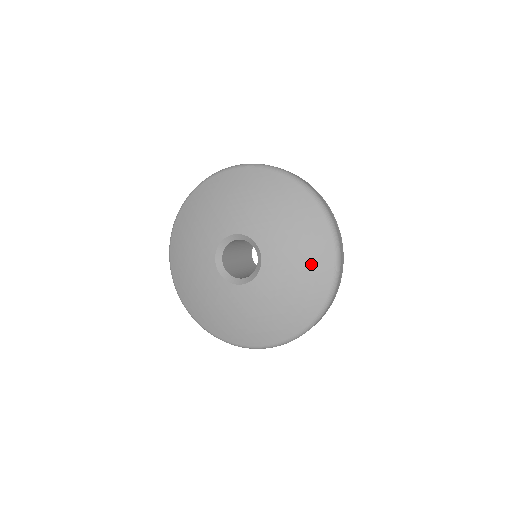
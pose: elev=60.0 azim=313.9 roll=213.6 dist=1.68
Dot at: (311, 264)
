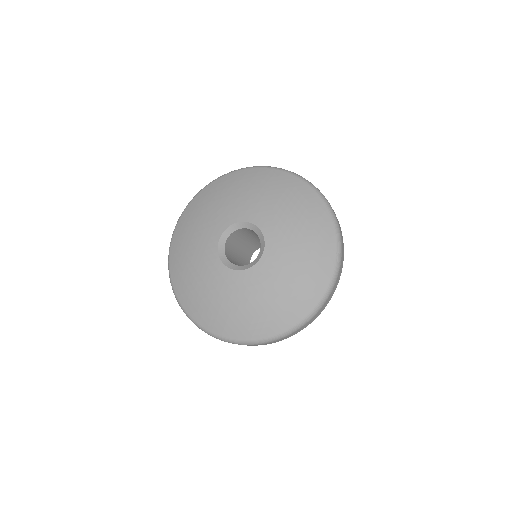
Dot at: (313, 248)
